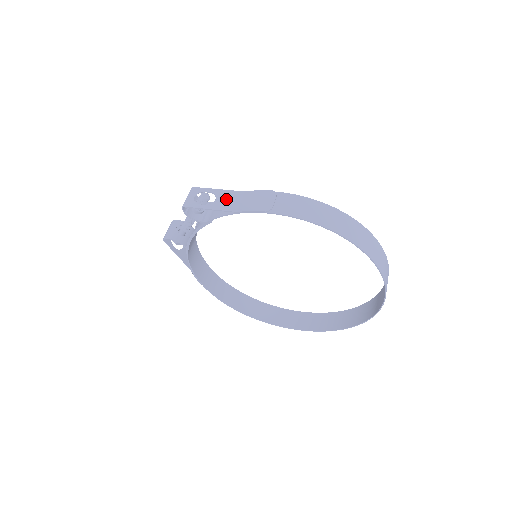
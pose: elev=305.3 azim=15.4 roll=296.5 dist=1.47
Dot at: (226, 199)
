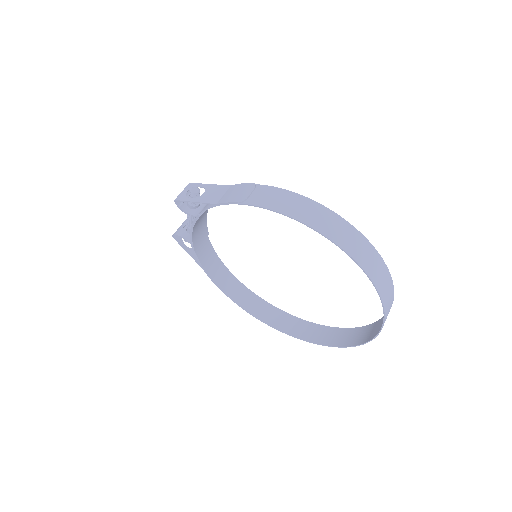
Dot at: (212, 193)
